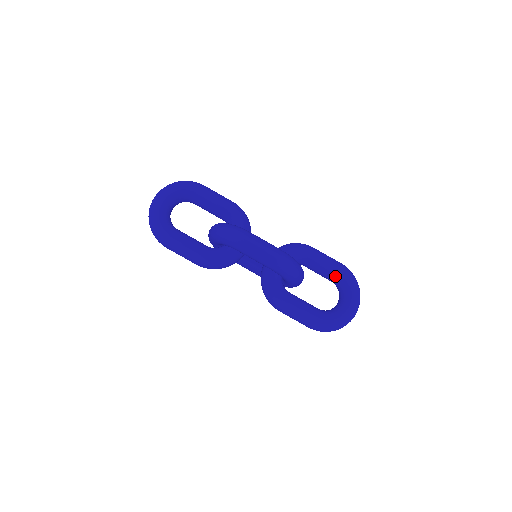
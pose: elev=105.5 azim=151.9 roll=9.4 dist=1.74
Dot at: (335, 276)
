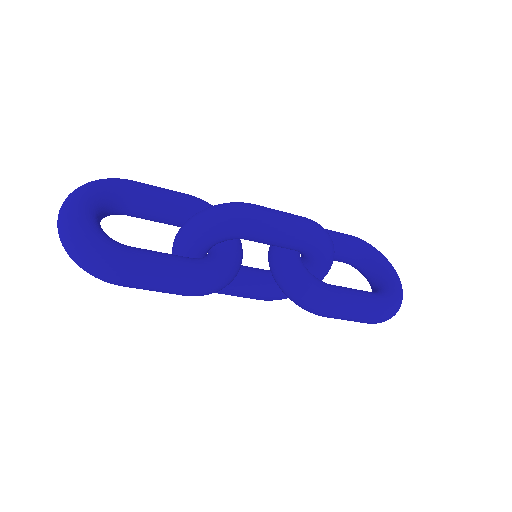
Dot at: (354, 248)
